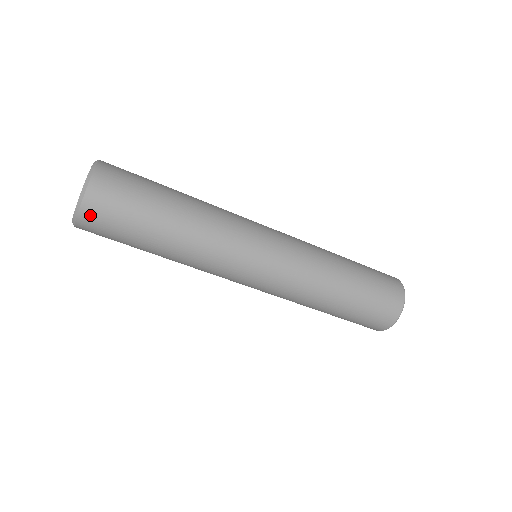
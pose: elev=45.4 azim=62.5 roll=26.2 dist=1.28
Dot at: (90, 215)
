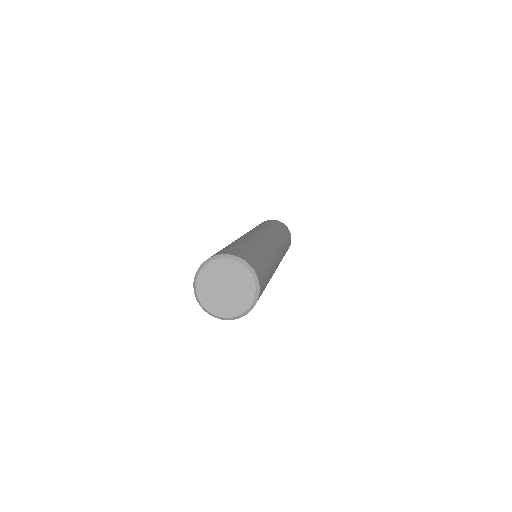
Dot at: occluded
